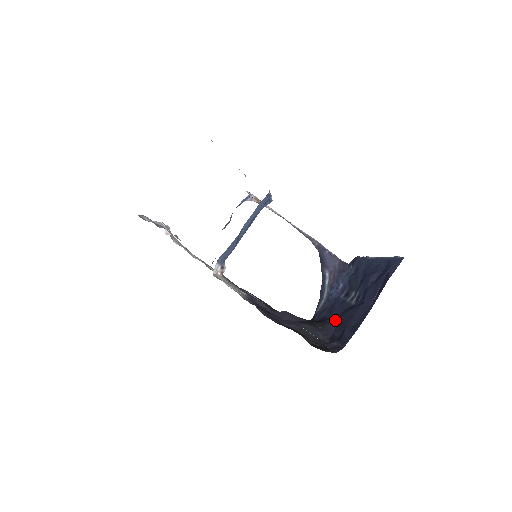
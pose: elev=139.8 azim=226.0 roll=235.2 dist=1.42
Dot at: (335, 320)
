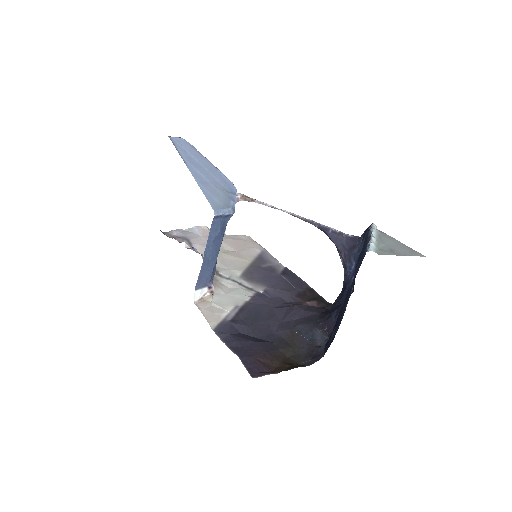
Dot at: (336, 313)
